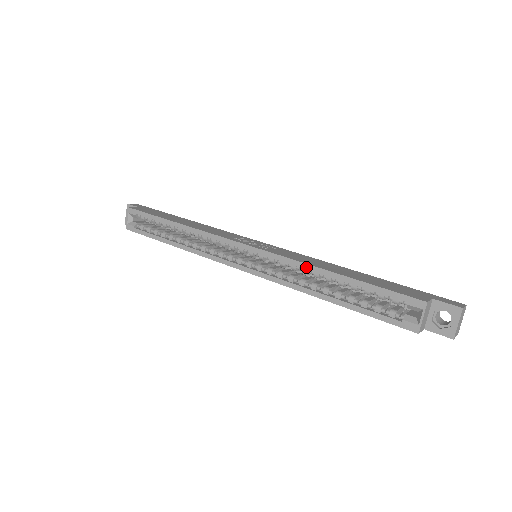
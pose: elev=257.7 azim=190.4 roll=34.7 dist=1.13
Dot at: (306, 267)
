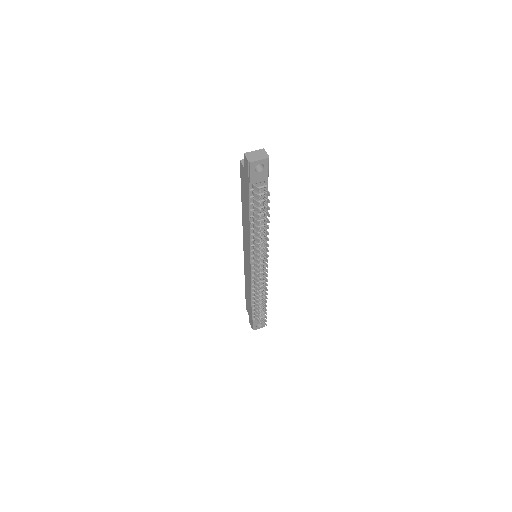
Dot at: occluded
